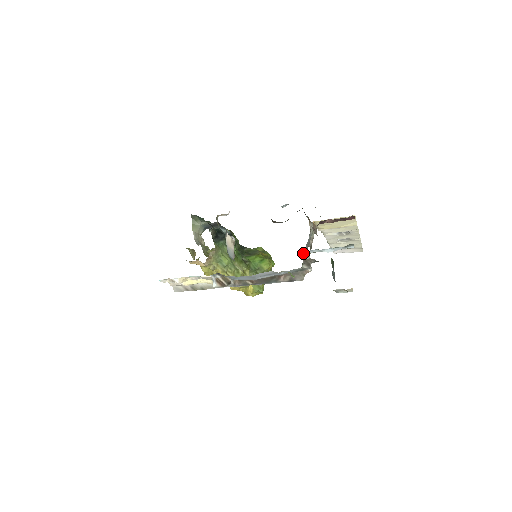
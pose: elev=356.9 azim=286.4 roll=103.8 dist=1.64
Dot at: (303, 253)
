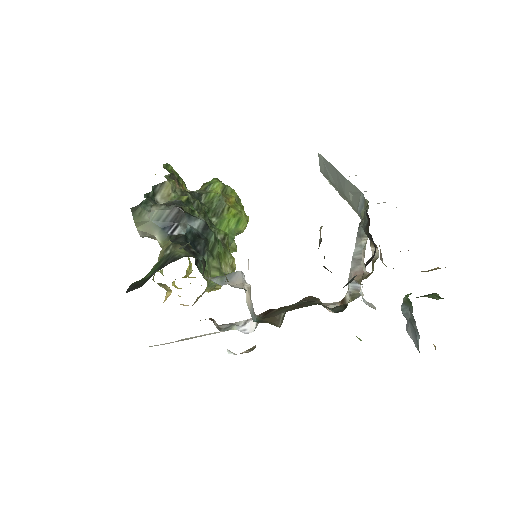
Dot at: occluded
